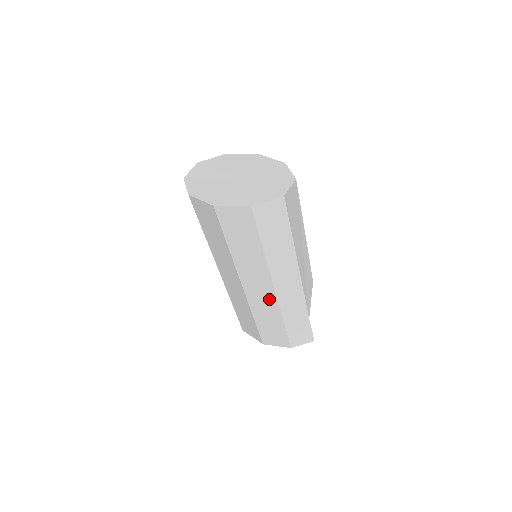
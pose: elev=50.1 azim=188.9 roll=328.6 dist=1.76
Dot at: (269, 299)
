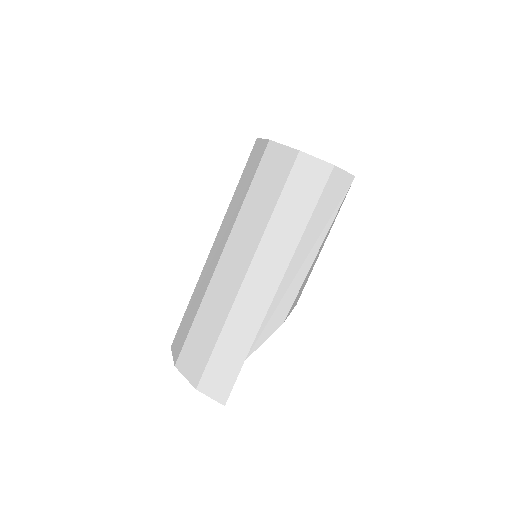
Dot at: (230, 290)
